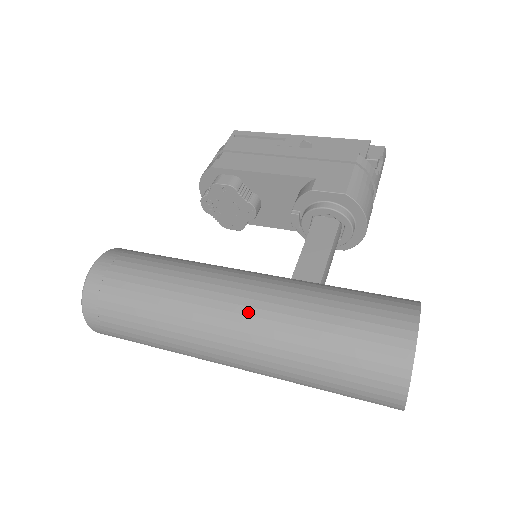
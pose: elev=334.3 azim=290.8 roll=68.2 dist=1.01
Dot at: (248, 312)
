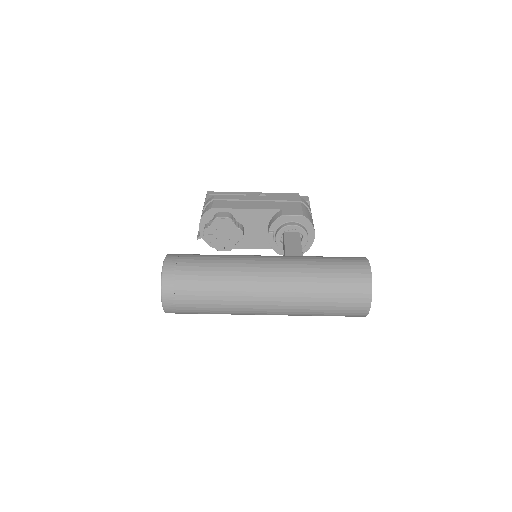
Dot at: (278, 270)
